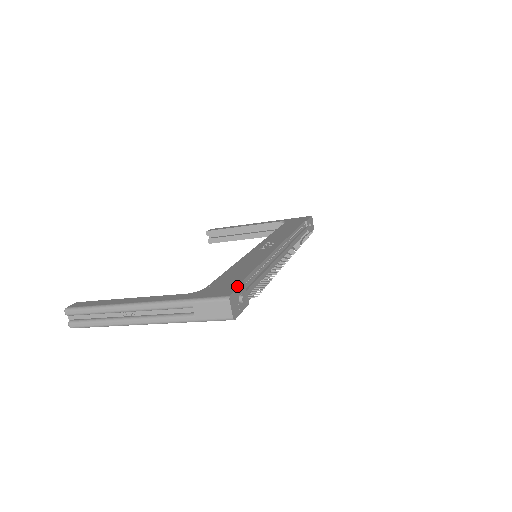
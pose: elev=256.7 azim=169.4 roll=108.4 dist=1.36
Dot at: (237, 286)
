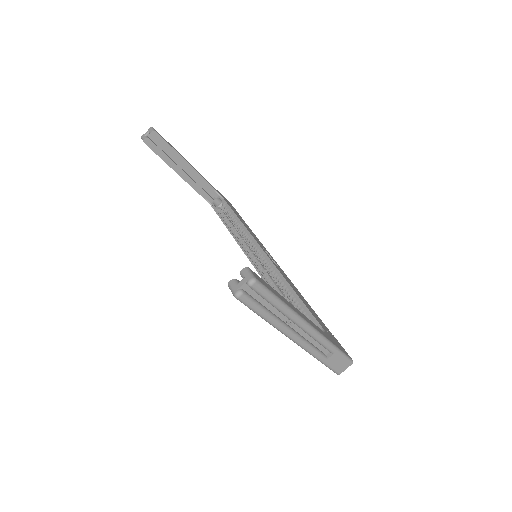
Dot at: occluded
